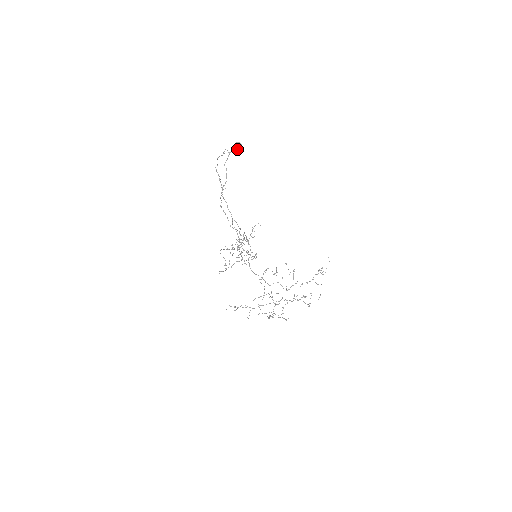
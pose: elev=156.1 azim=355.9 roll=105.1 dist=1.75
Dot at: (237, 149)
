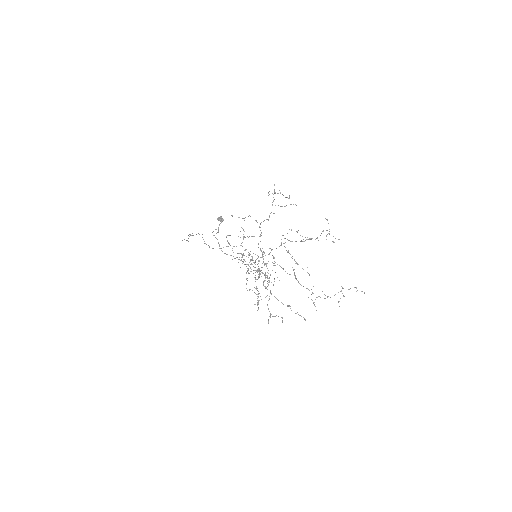
Dot at: (221, 222)
